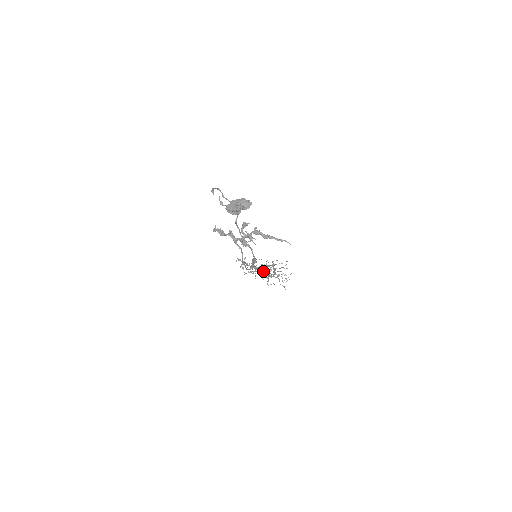
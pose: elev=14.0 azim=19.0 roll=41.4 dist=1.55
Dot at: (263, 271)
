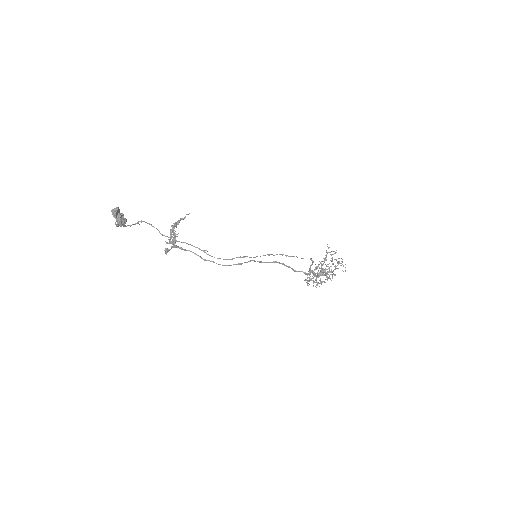
Dot at: (323, 272)
